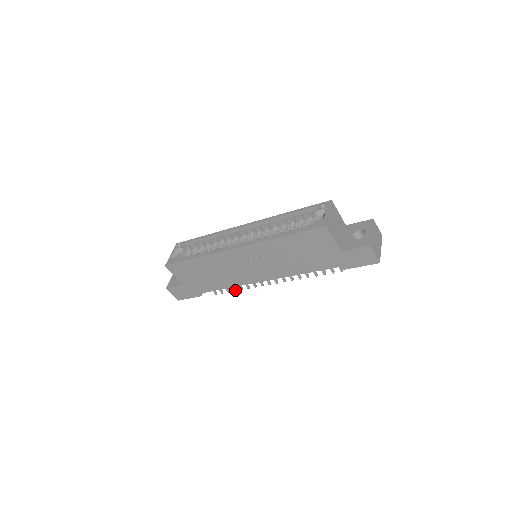
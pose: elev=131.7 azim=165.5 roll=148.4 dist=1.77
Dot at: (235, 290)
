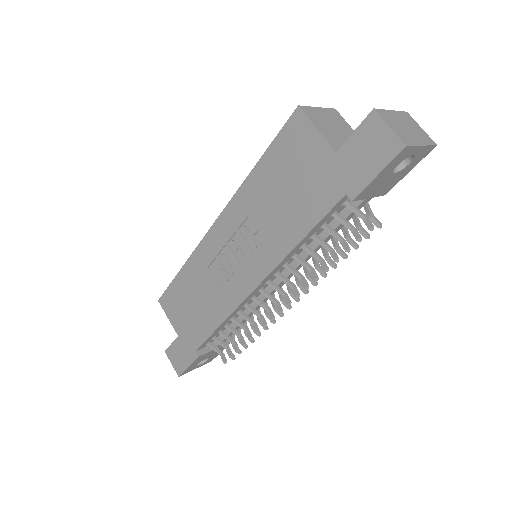
Dot at: (243, 343)
